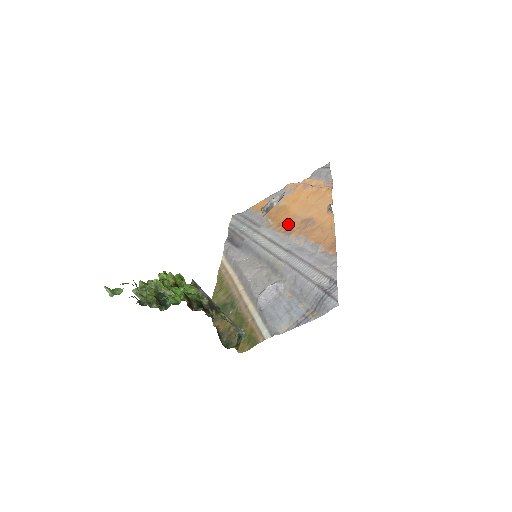
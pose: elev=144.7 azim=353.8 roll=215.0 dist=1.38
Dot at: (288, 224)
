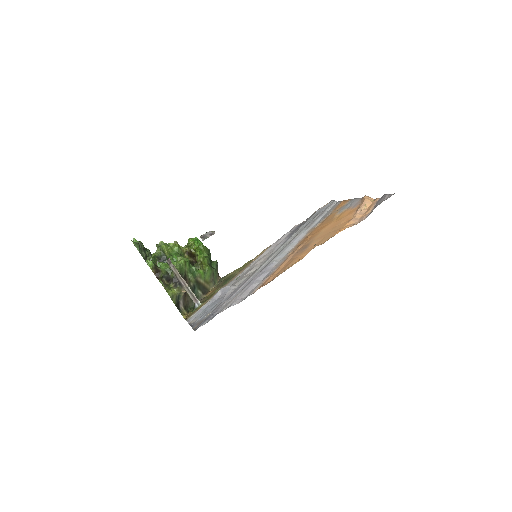
Dot at: (306, 240)
